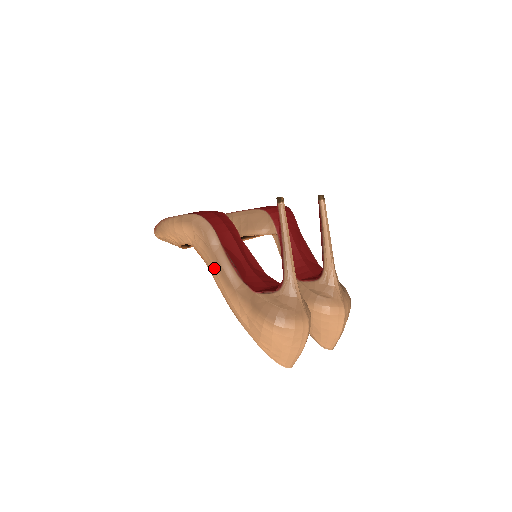
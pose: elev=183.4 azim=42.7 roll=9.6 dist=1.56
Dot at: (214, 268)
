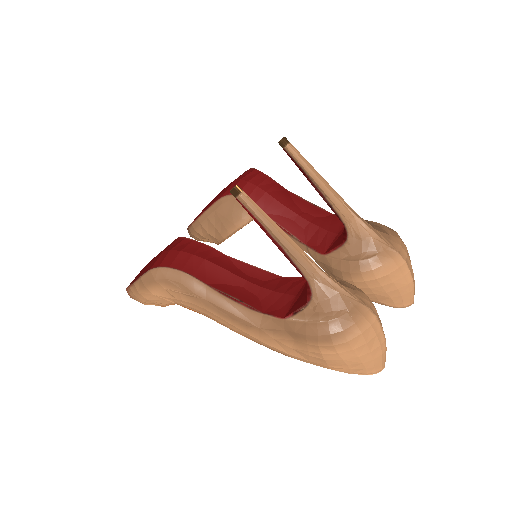
Dot at: (218, 317)
